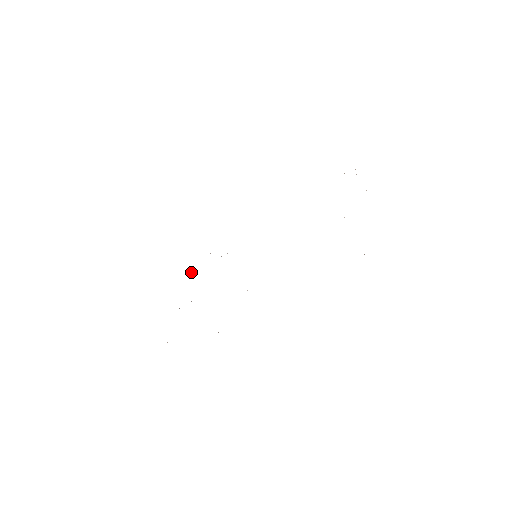
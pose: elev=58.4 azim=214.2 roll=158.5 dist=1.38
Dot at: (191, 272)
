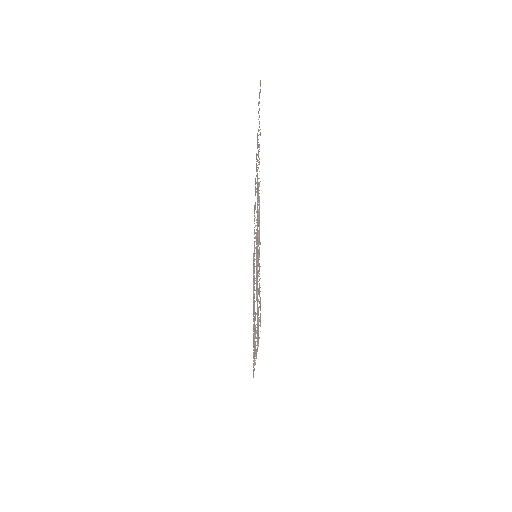
Dot at: occluded
